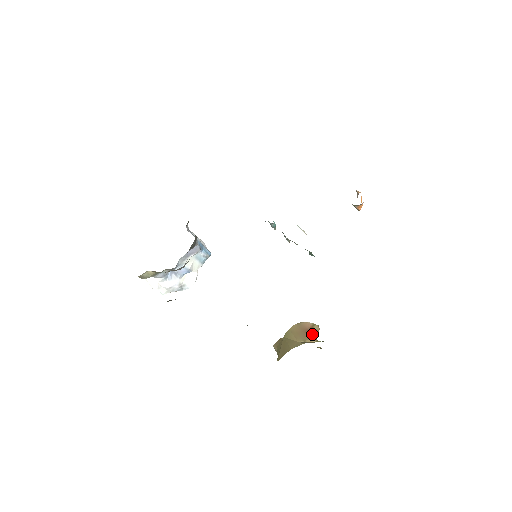
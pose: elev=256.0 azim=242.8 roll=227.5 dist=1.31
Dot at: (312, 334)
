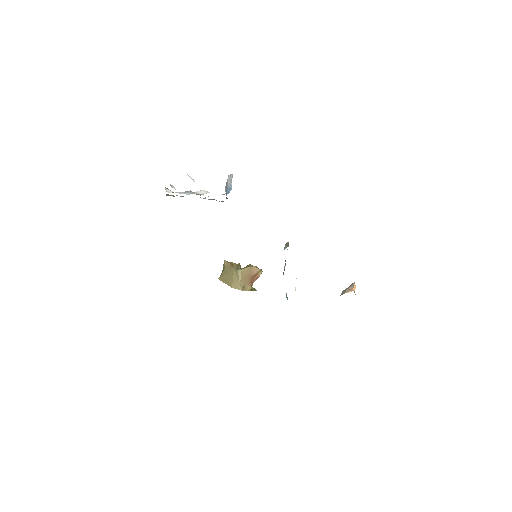
Dot at: (253, 280)
